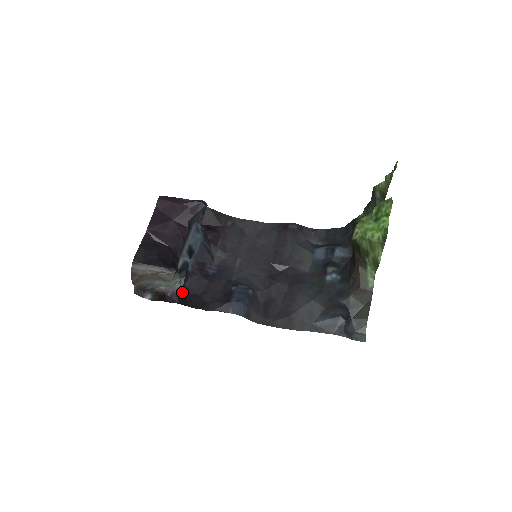
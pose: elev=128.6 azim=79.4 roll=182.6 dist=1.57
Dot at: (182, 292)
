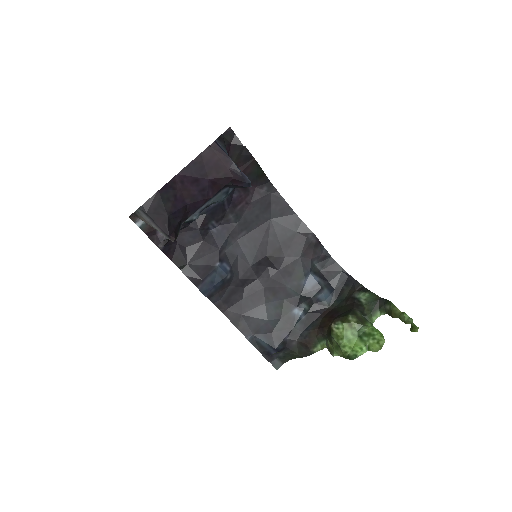
Dot at: occluded
